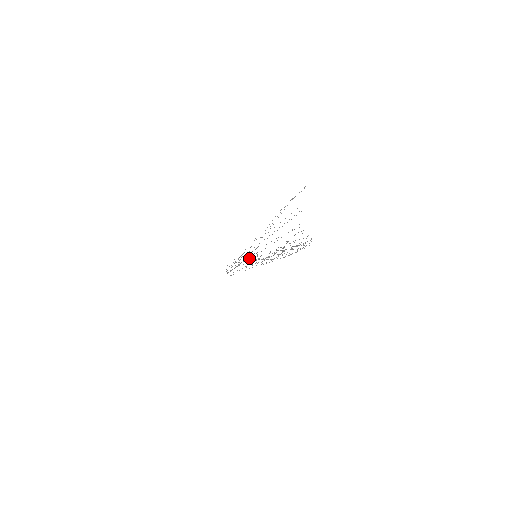
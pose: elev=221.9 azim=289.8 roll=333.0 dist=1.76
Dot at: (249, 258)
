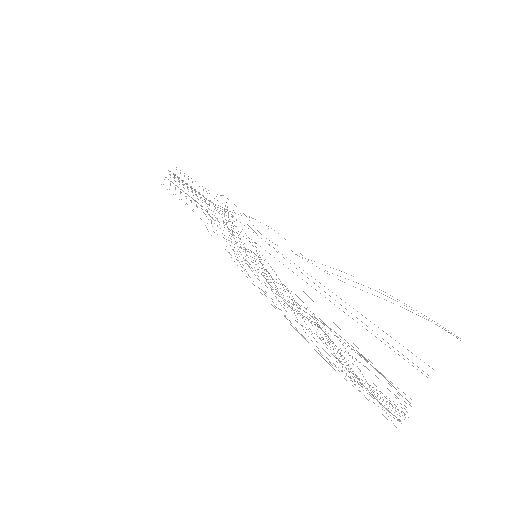
Dot at: occluded
